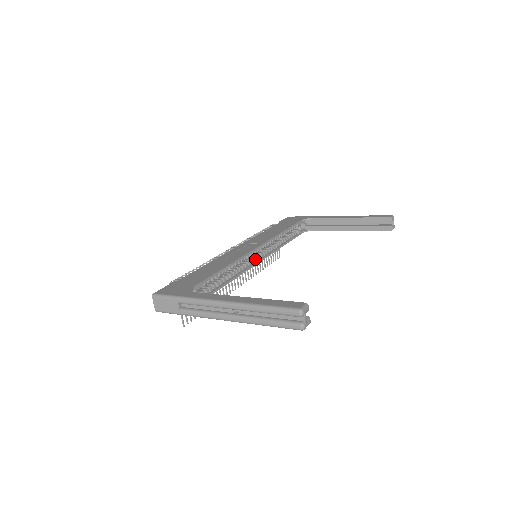
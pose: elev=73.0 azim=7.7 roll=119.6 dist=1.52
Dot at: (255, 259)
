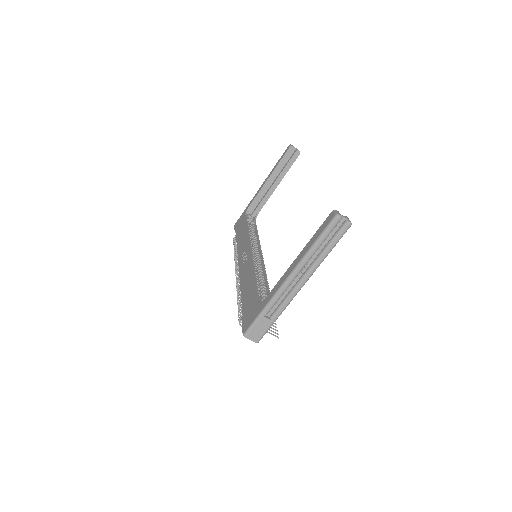
Dot at: (258, 258)
